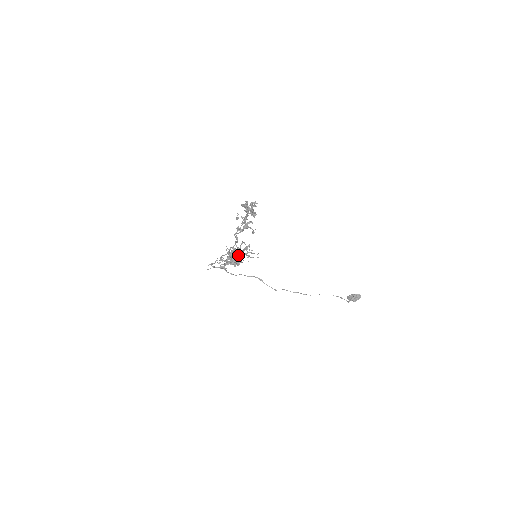
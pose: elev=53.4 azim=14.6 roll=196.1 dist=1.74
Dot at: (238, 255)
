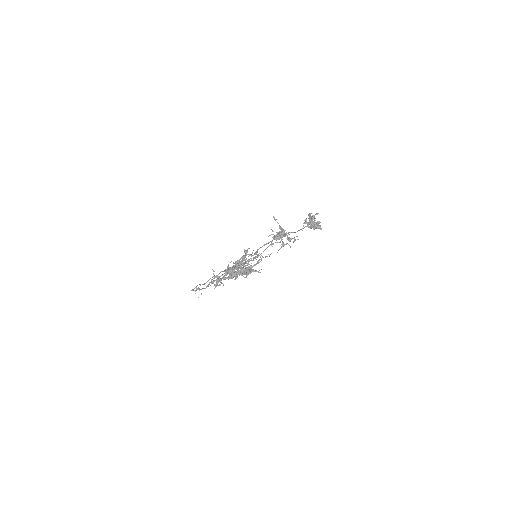
Dot at: occluded
